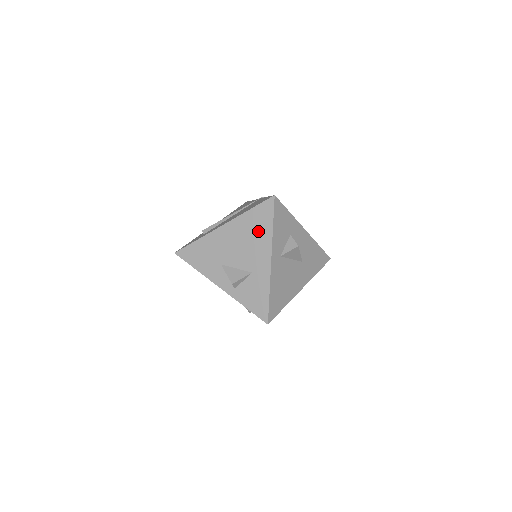
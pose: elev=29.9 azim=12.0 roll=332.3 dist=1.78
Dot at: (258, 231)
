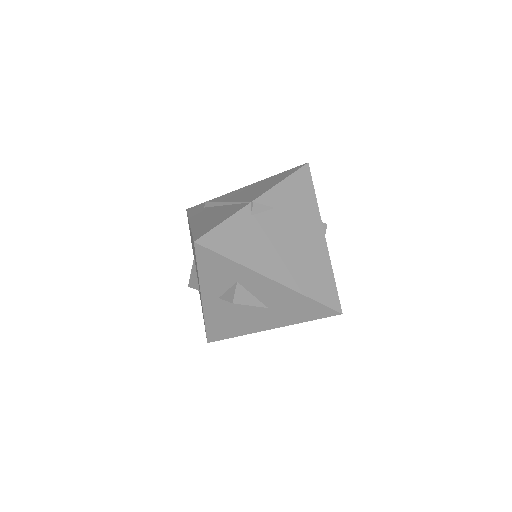
Dot at: occluded
